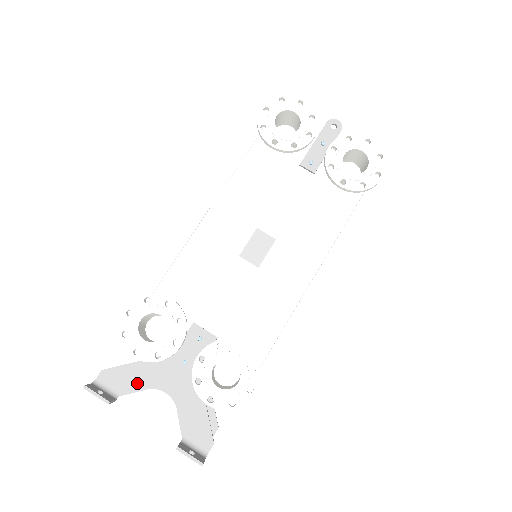
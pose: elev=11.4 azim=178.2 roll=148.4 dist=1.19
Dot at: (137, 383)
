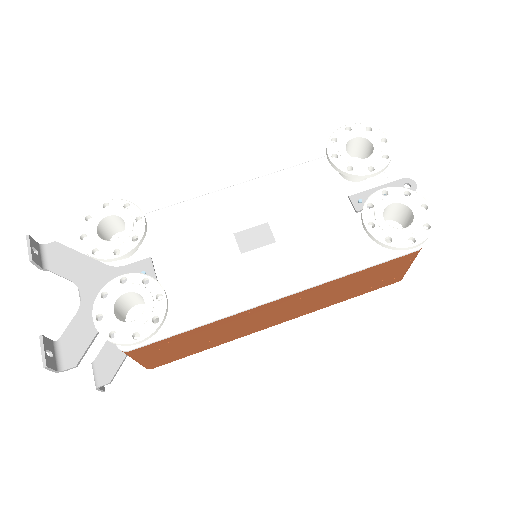
Dot at: (69, 270)
